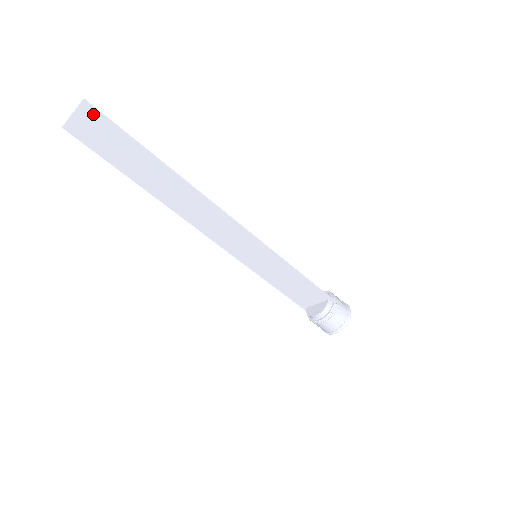
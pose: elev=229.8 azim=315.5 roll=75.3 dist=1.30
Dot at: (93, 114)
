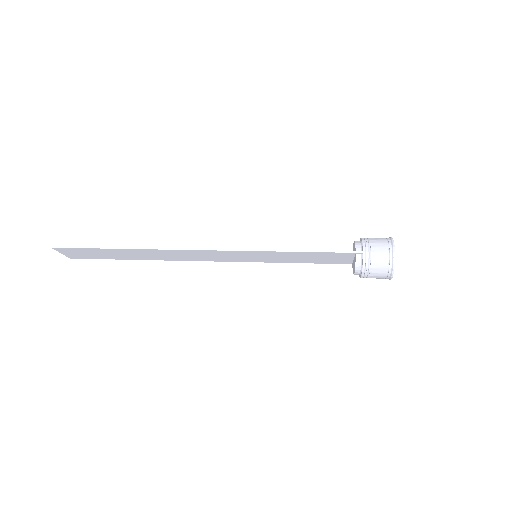
Dot at: (64, 249)
